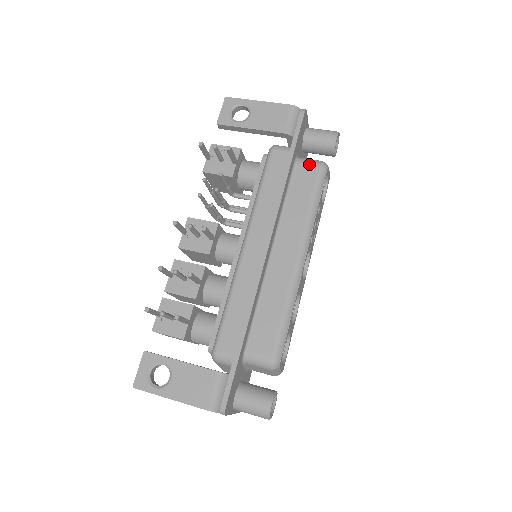
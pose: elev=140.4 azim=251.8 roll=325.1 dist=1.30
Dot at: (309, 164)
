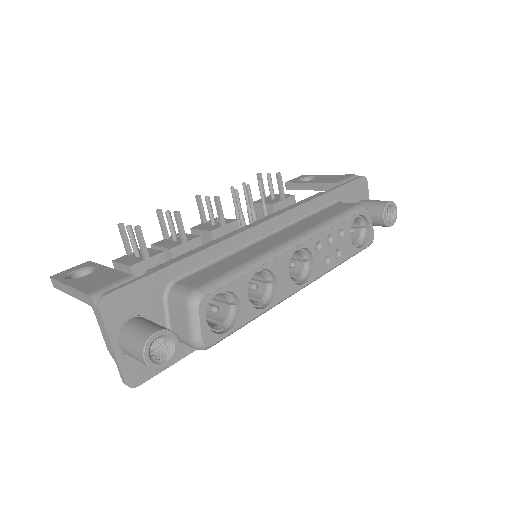
Dot at: (349, 203)
